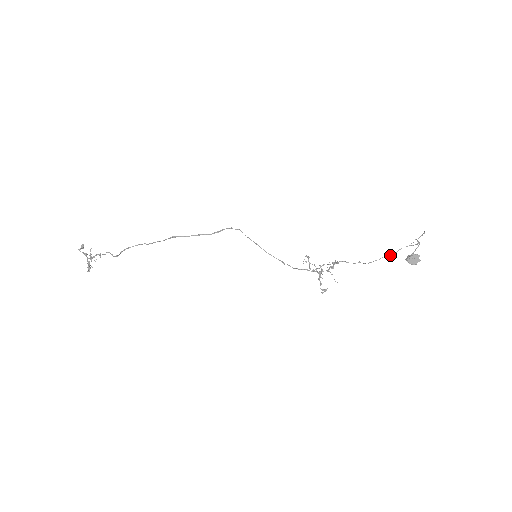
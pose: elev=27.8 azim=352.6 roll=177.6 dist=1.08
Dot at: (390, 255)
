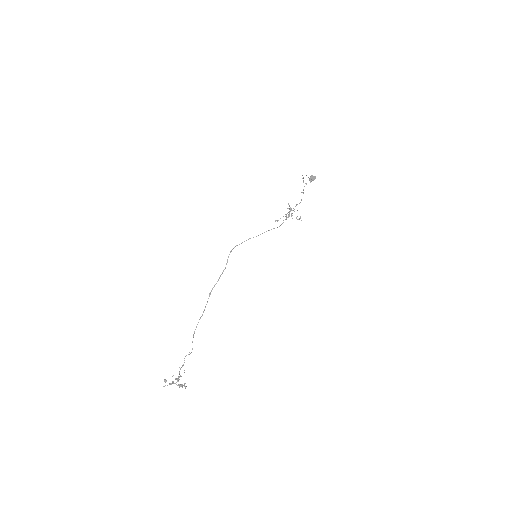
Dot at: occluded
